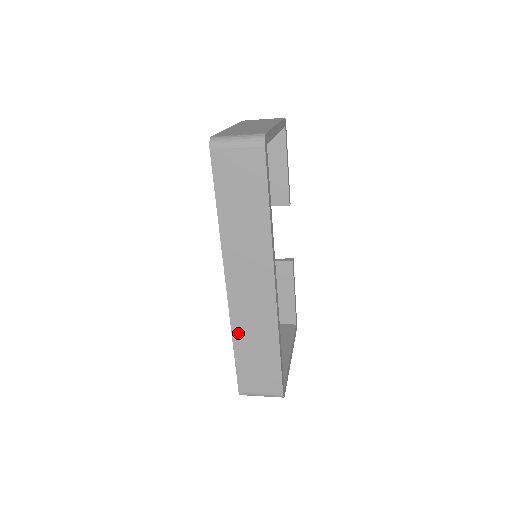
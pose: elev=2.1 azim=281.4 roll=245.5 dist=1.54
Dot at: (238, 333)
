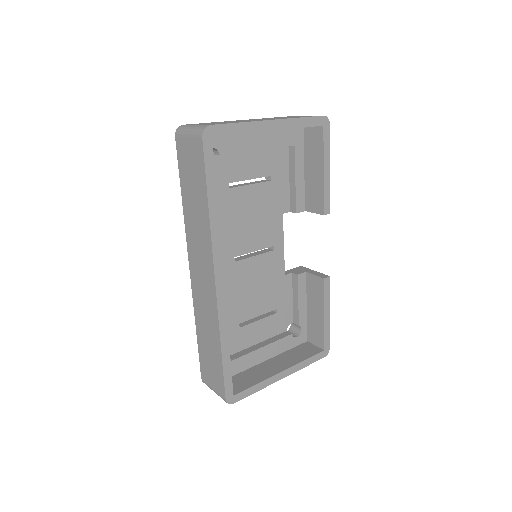
Dot at: (198, 320)
